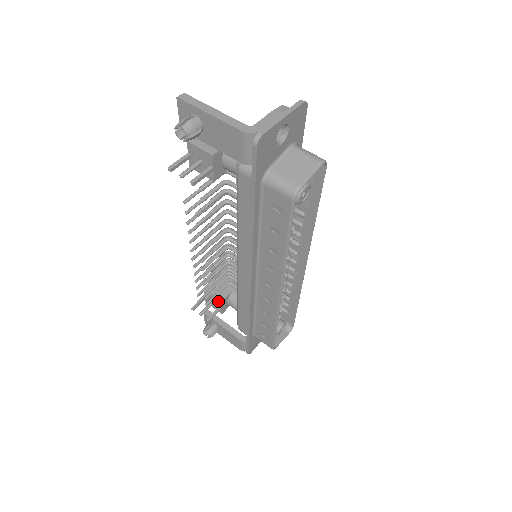
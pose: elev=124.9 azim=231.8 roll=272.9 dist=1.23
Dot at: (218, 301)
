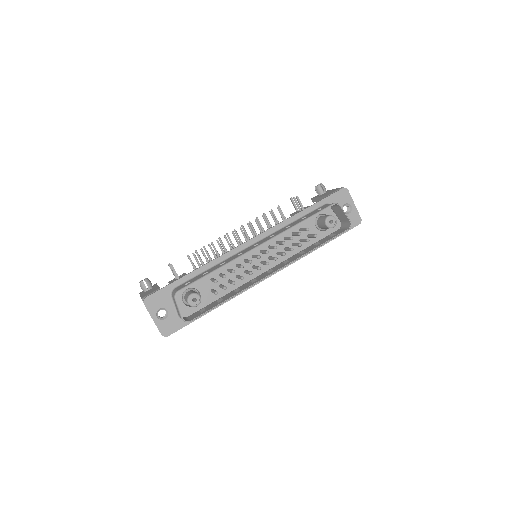
Dot at: occluded
